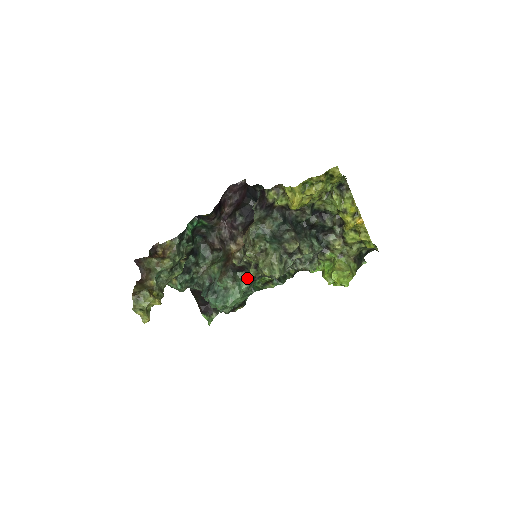
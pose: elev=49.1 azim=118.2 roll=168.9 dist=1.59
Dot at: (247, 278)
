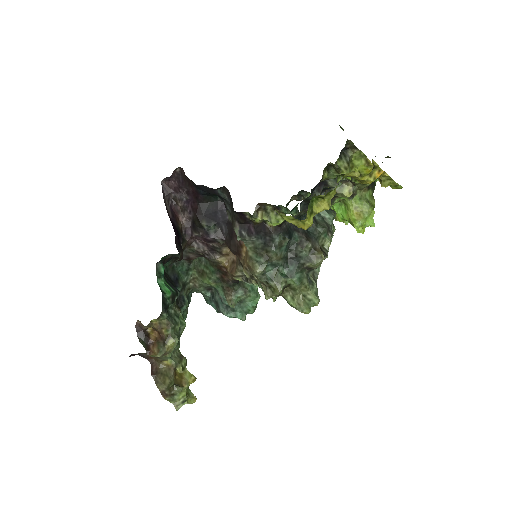
Dot at: occluded
